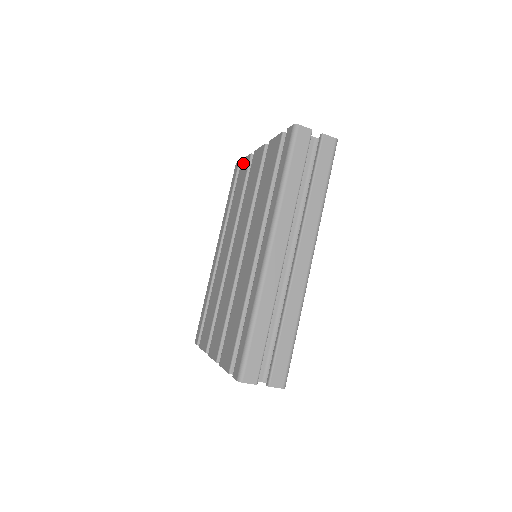
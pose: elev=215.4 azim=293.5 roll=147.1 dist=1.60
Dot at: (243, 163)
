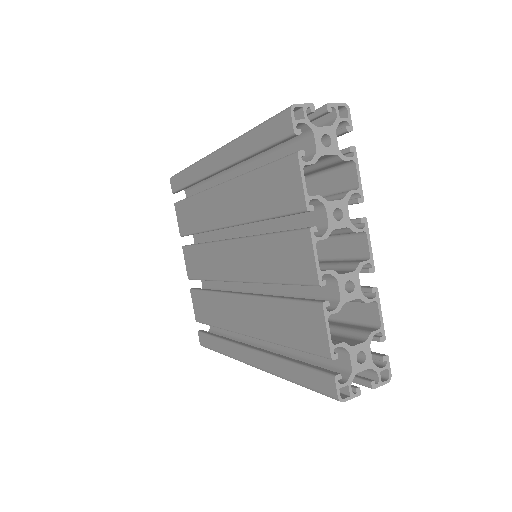
Dot at: (293, 175)
